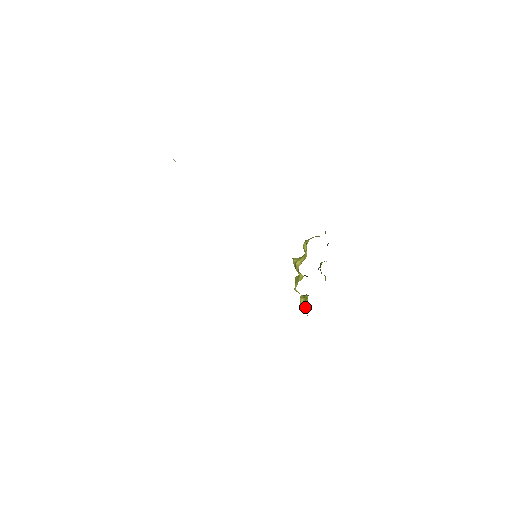
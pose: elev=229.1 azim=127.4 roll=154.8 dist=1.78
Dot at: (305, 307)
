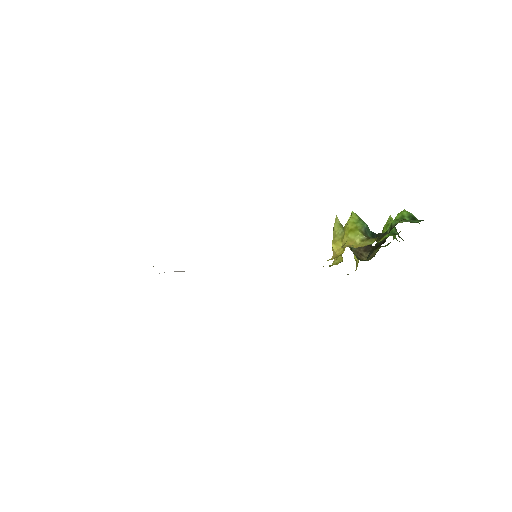
Dot at: (356, 262)
